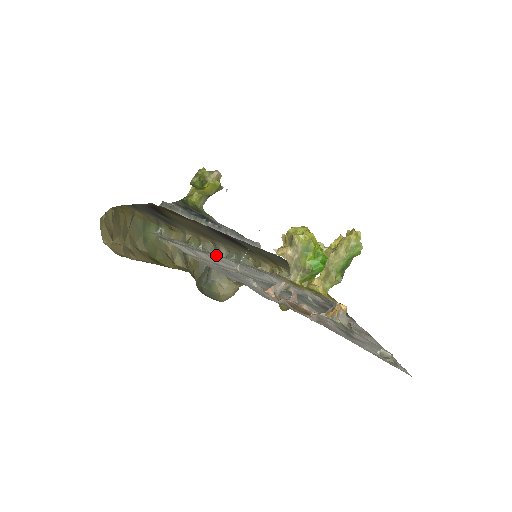
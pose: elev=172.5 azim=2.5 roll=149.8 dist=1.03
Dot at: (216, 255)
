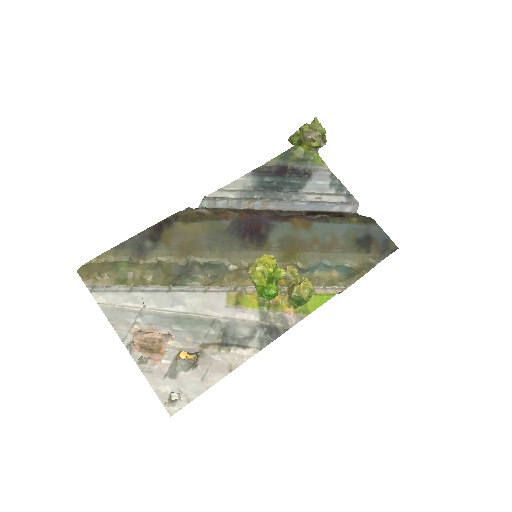
Dot at: (140, 292)
